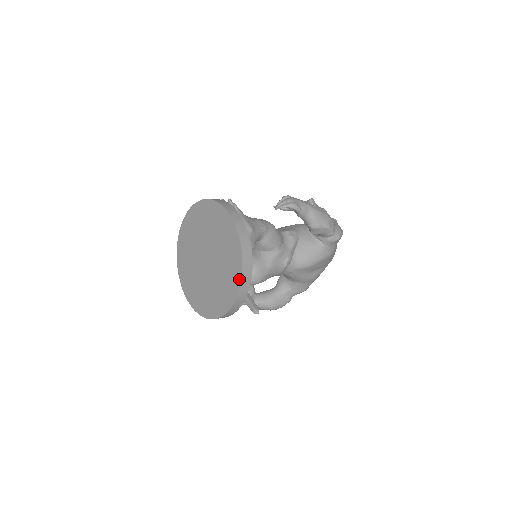
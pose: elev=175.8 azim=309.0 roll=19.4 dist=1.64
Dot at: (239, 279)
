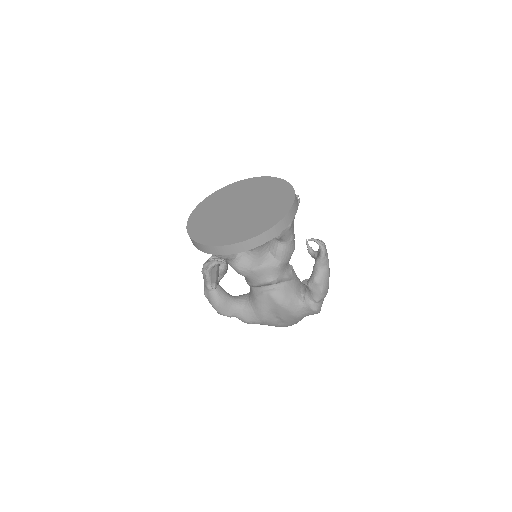
Dot at: (257, 233)
